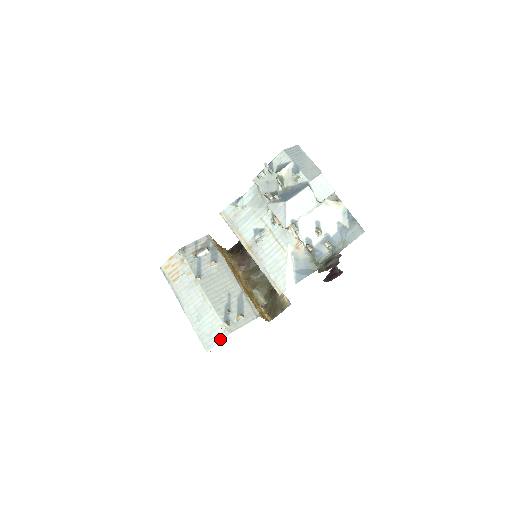
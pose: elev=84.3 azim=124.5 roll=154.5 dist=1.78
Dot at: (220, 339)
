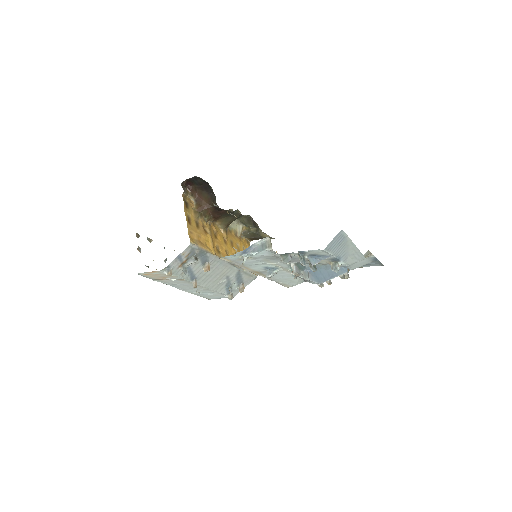
Dot at: occluded
